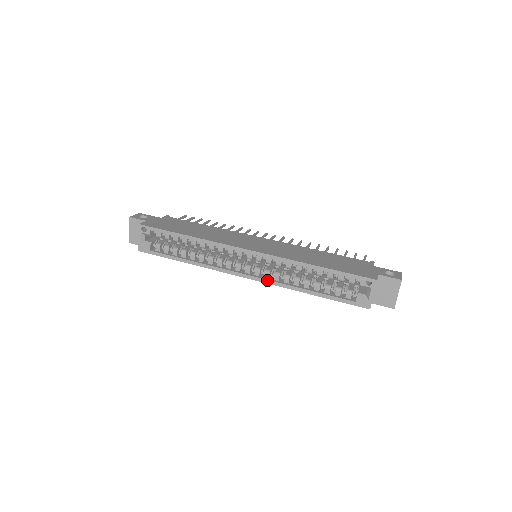
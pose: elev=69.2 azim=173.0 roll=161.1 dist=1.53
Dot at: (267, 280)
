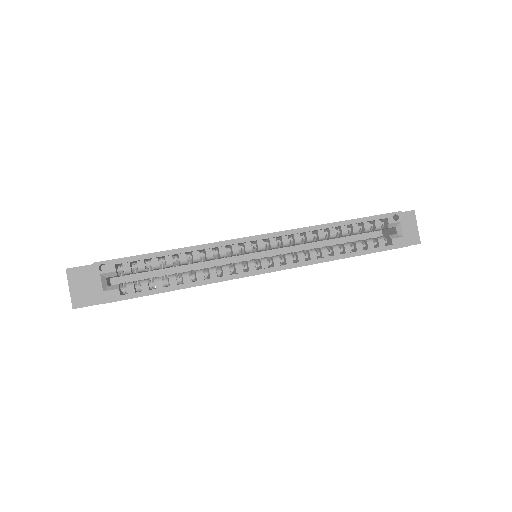
Dot at: (293, 263)
